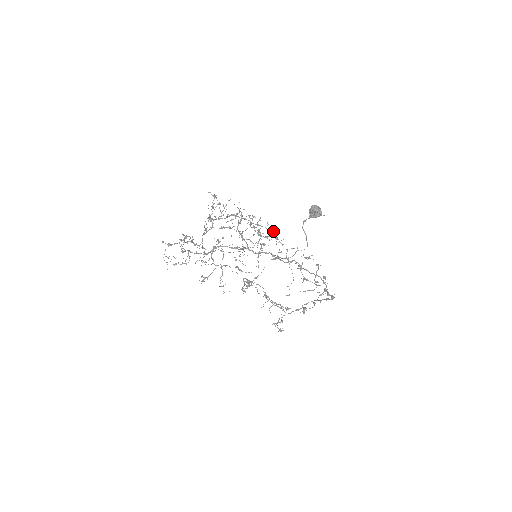
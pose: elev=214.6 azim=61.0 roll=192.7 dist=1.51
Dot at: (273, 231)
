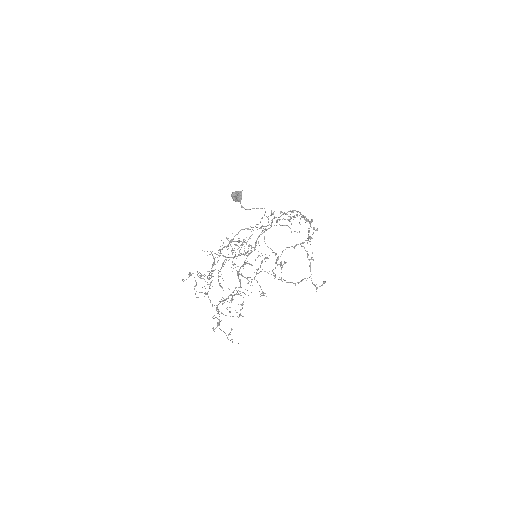
Dot at: occluded
